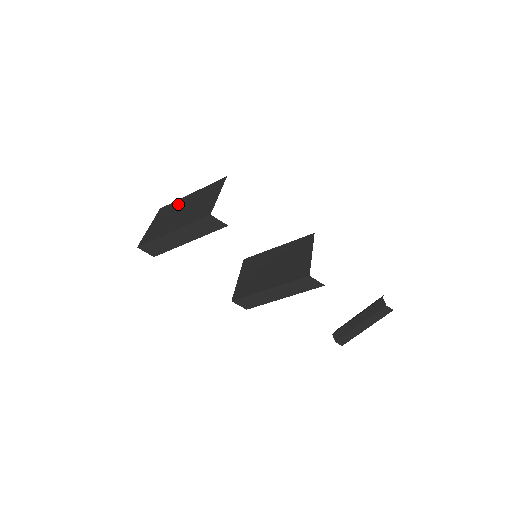
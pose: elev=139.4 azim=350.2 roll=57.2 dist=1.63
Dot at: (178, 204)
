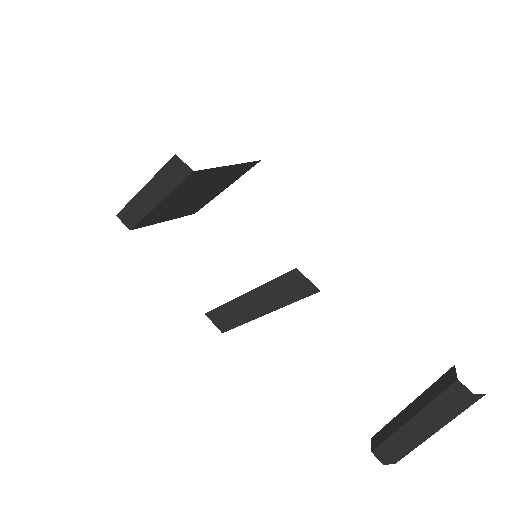
Dot at: occluded
